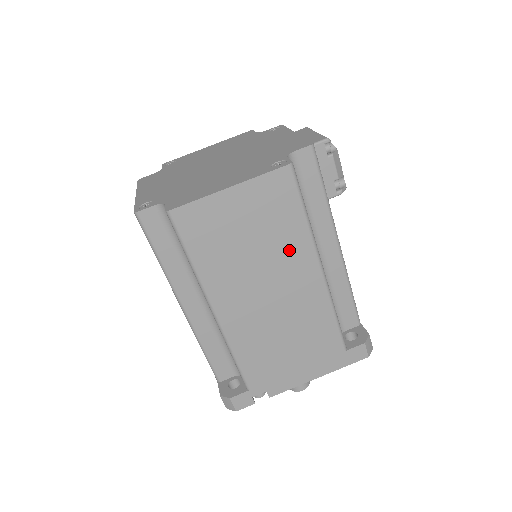
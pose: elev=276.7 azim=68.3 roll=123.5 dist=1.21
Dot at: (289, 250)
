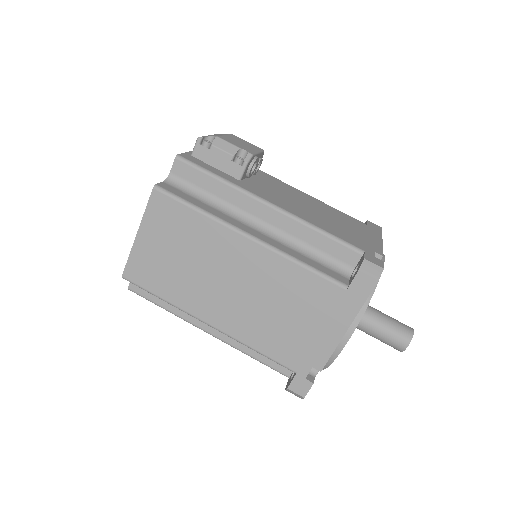
Dot at: (211, 243)
